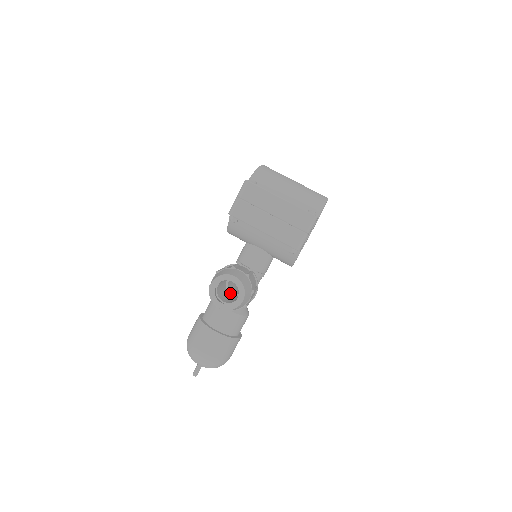
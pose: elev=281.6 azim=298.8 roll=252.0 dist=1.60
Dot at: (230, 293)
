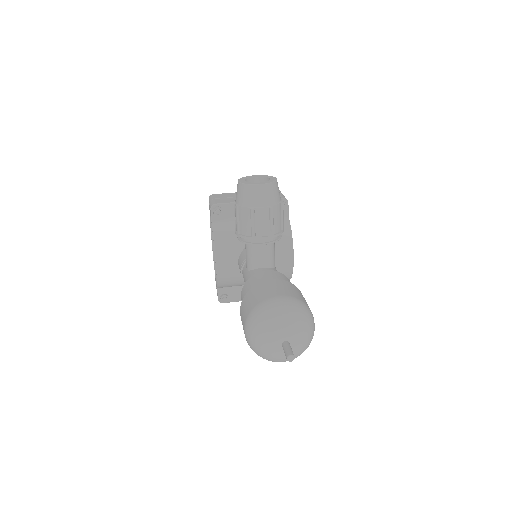
Dot at: occluded
